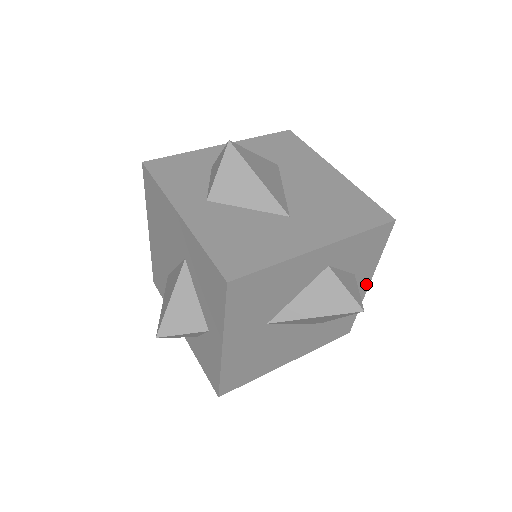
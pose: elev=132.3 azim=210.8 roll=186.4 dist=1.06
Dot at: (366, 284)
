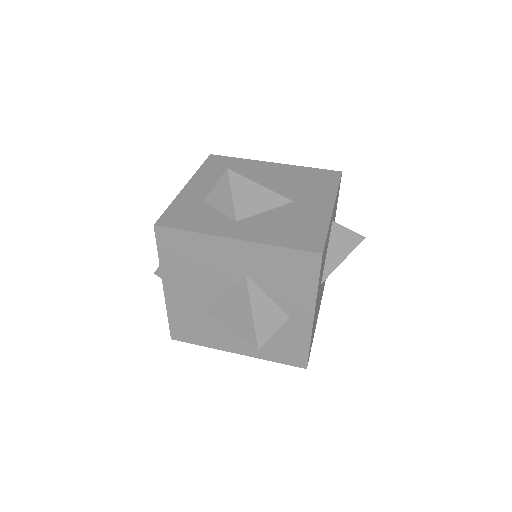
Dot at: occluded
